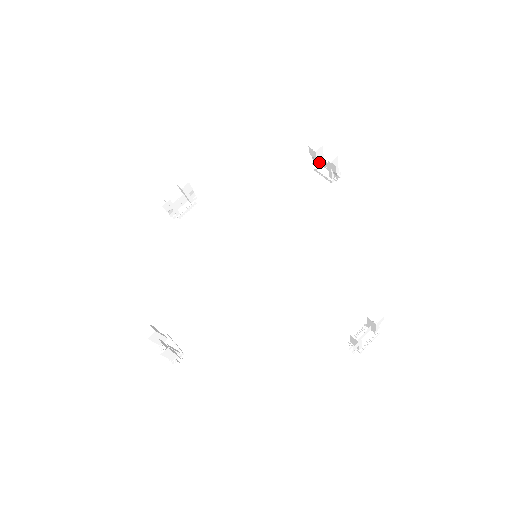
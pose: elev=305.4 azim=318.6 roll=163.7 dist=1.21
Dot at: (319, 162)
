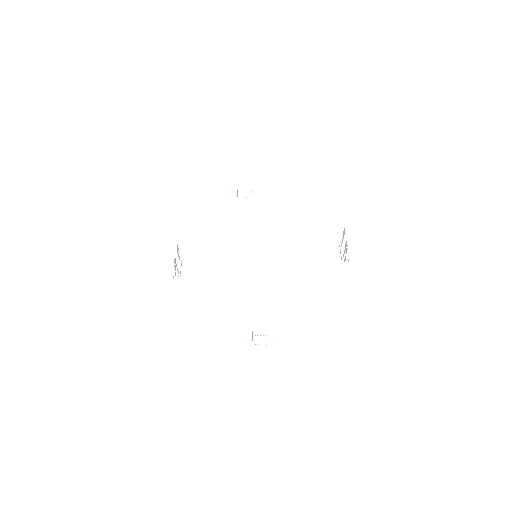
Dot at: (237, 192)
